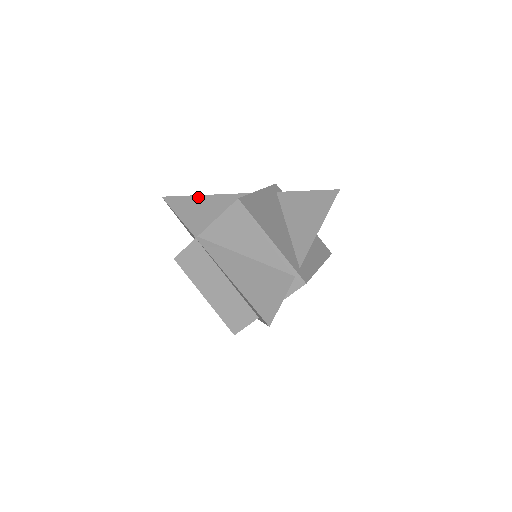
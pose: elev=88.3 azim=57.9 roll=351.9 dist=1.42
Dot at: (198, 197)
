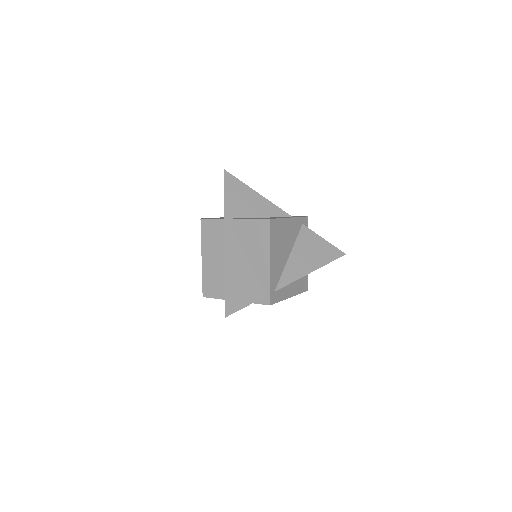
Dot at: (248, 188)
